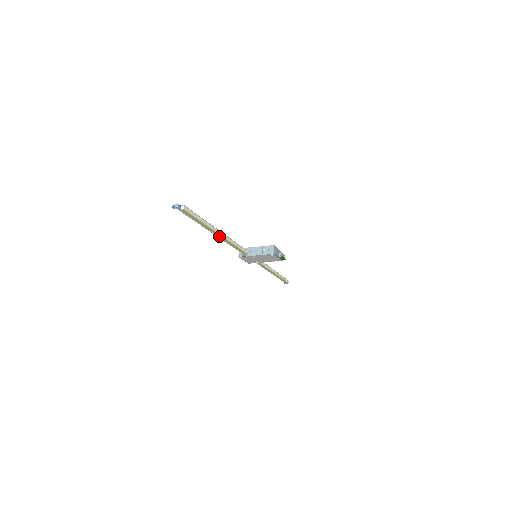
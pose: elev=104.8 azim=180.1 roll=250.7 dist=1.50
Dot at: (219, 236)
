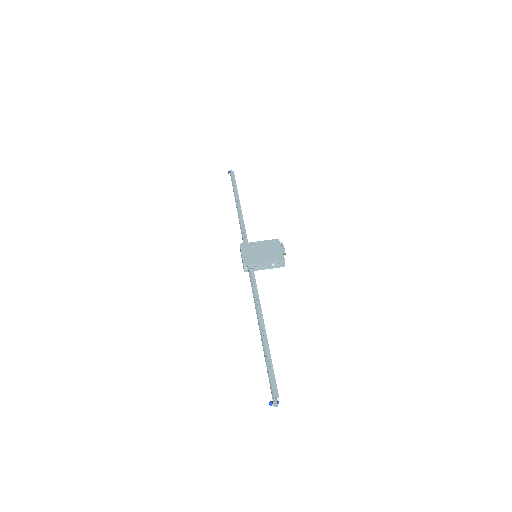
Dot at: (261, 322)
